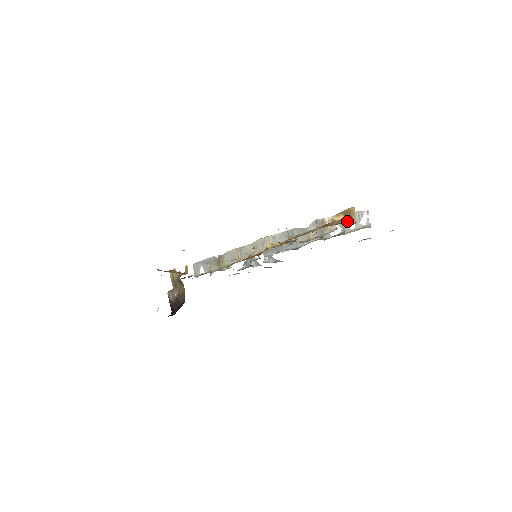
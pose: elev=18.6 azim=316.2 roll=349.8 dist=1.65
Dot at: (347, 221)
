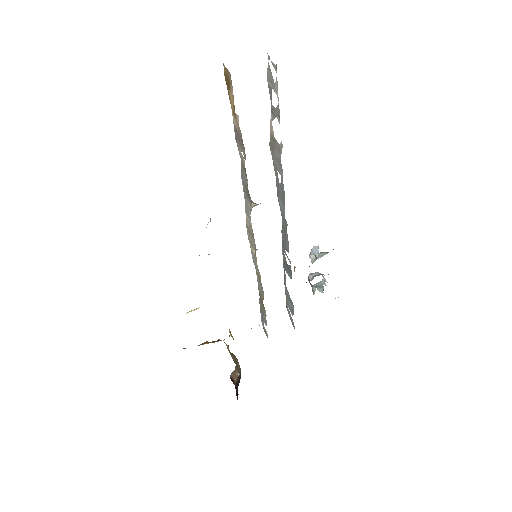
Dot at: (232, 91)
